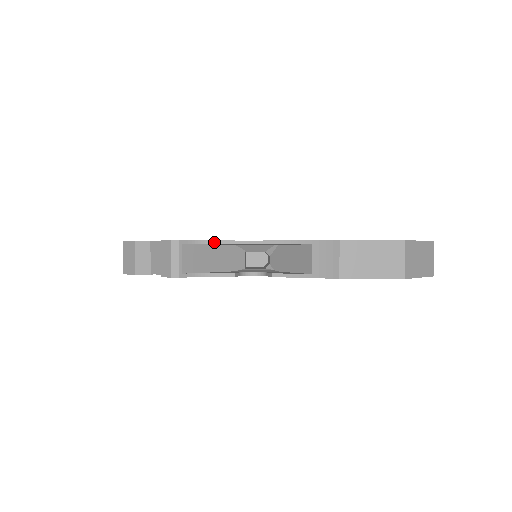
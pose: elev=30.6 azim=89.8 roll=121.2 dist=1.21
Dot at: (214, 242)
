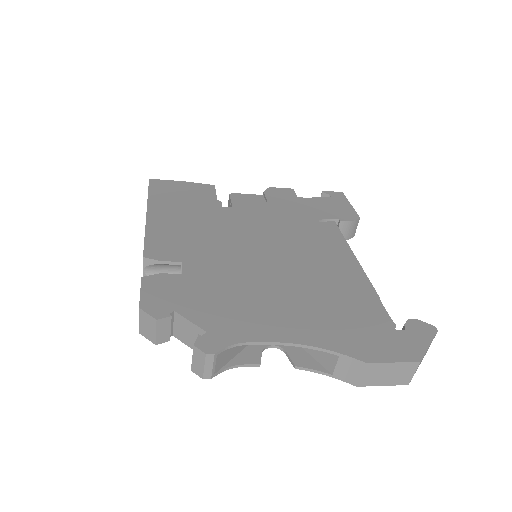
Dot at: (245, 344)
